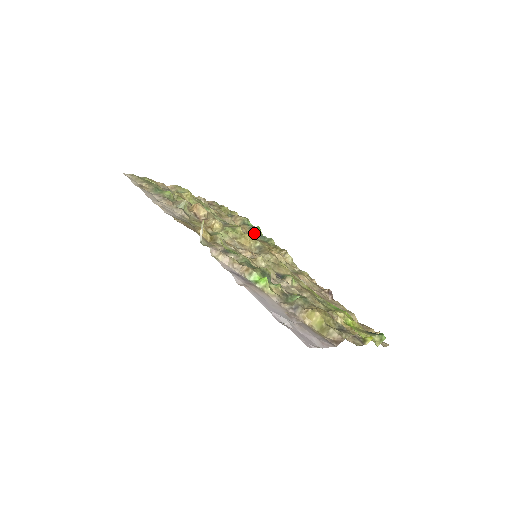
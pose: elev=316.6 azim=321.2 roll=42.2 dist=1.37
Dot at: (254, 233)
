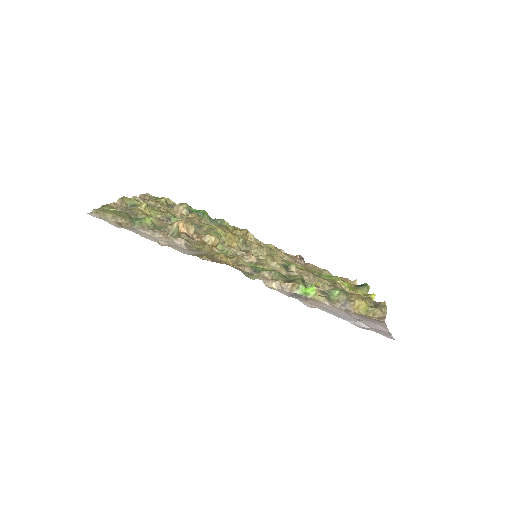
Dot at: (205, 219)
